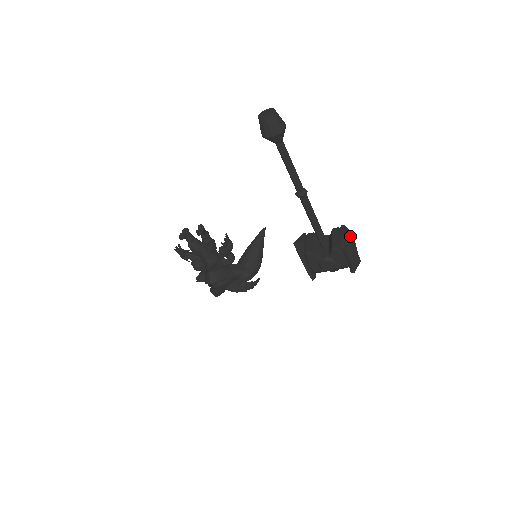
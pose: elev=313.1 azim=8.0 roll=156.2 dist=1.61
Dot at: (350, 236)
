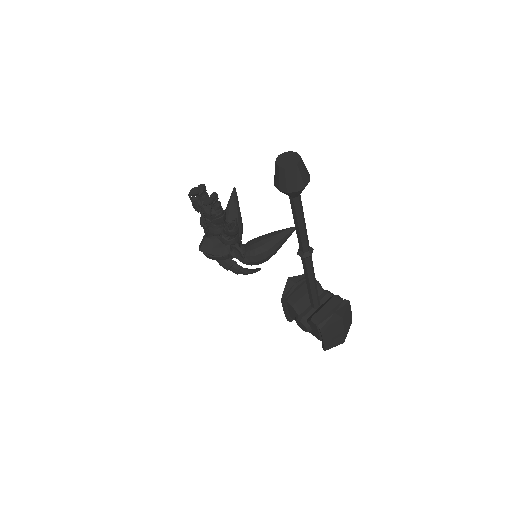
Dot at: (338, 321)
